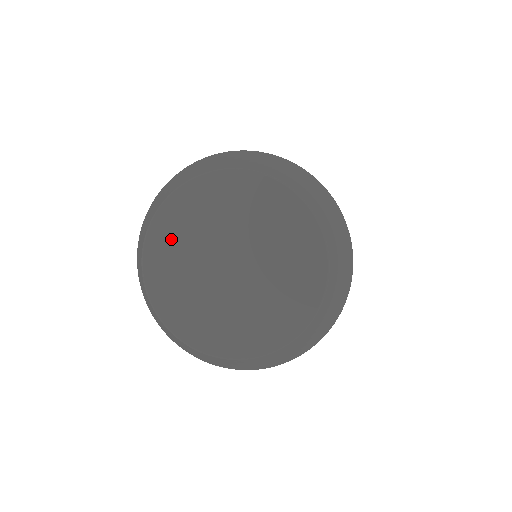
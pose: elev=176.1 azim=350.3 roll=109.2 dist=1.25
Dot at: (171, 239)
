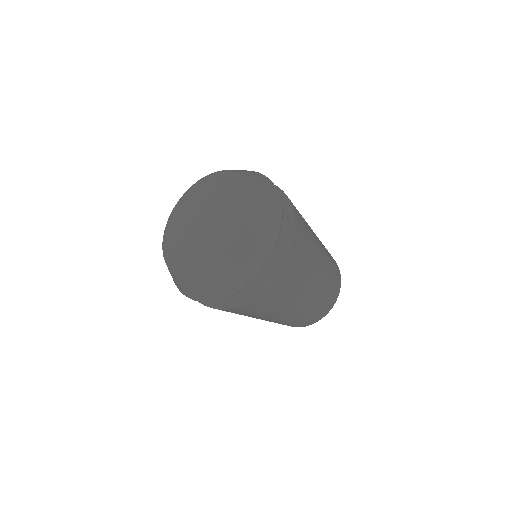
Dot at: (201, 191)
